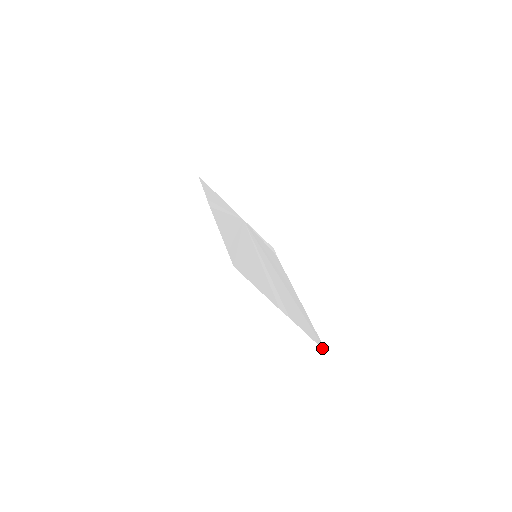
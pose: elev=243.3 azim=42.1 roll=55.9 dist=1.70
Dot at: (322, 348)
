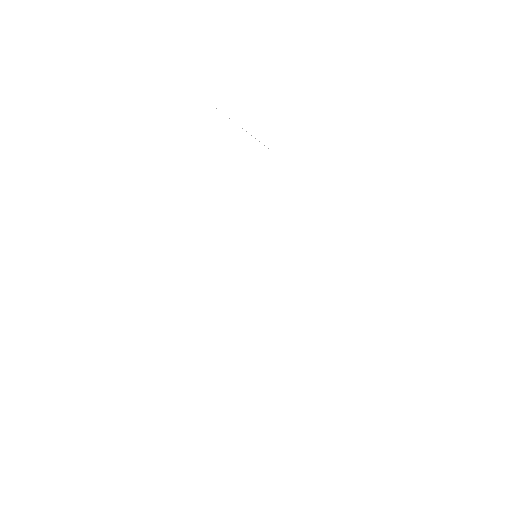
Dot at: (313, 435)
